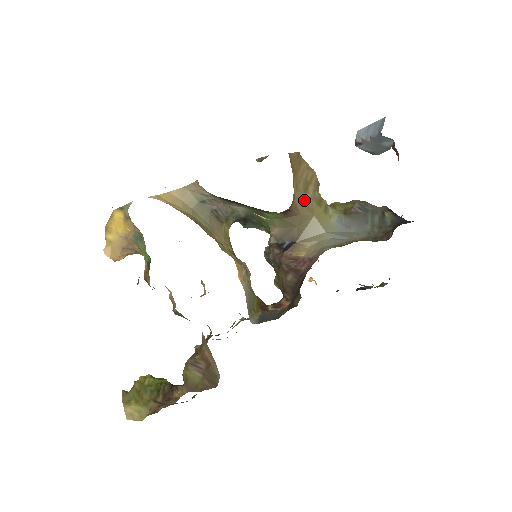
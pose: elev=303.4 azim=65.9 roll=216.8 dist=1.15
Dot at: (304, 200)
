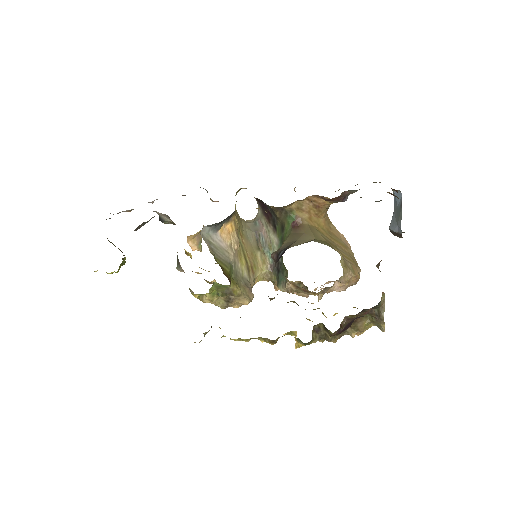
Dot at: (317, 233)
